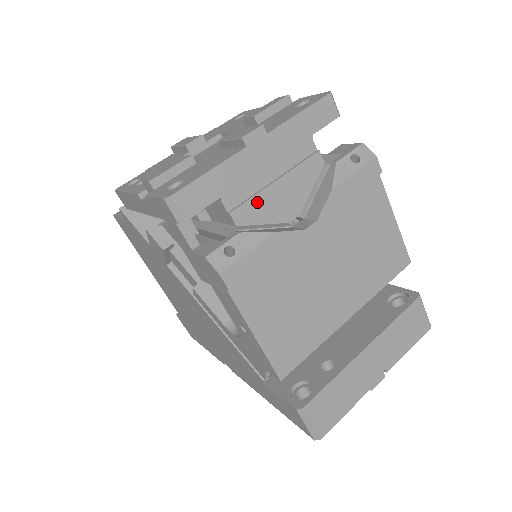
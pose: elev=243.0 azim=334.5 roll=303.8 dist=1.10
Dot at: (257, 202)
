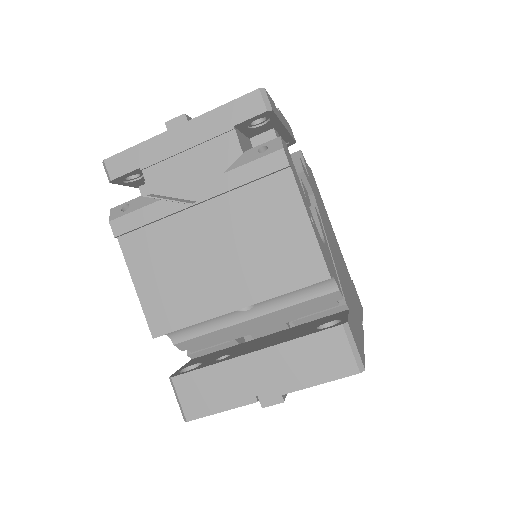
Dot at: (170, 177)
